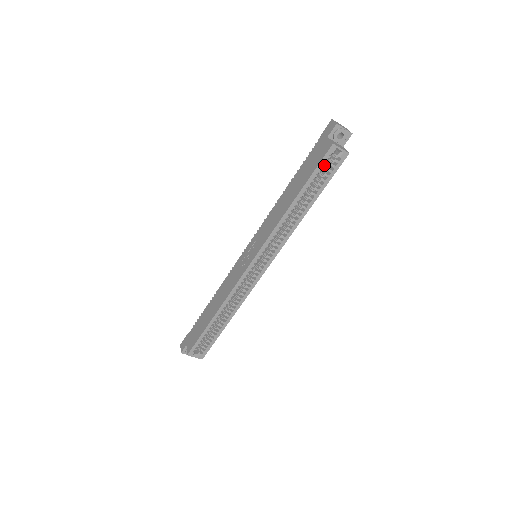
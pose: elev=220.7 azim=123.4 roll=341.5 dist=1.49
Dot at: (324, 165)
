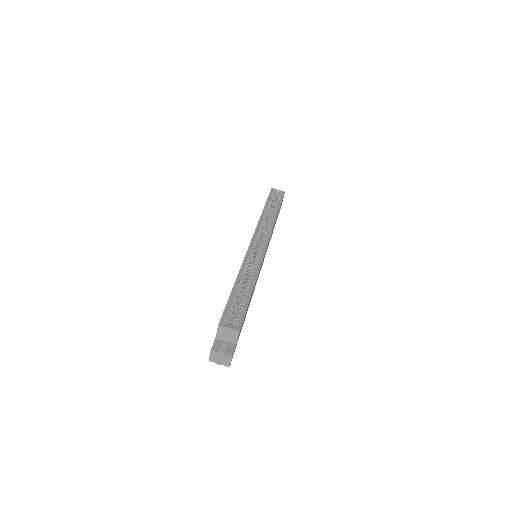
Dot at: occluded
